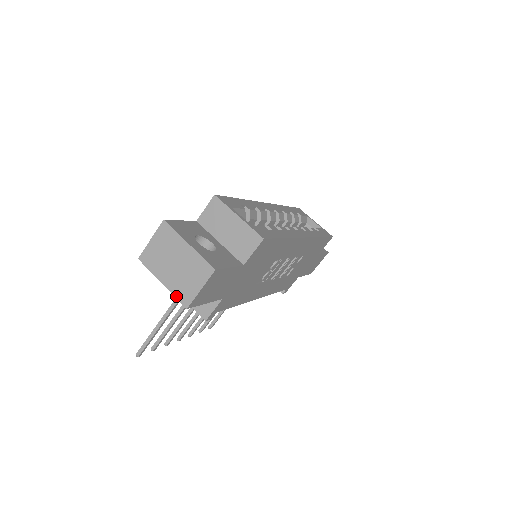
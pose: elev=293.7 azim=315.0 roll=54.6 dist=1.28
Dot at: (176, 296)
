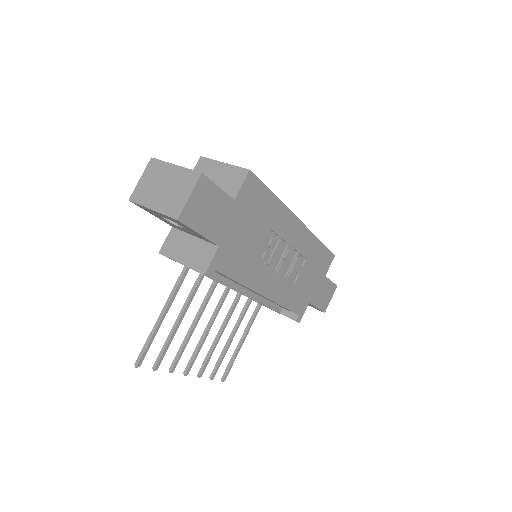
Dot at: (166, 214)
